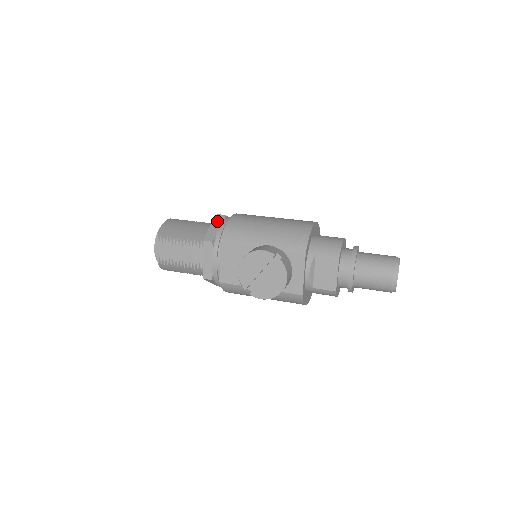
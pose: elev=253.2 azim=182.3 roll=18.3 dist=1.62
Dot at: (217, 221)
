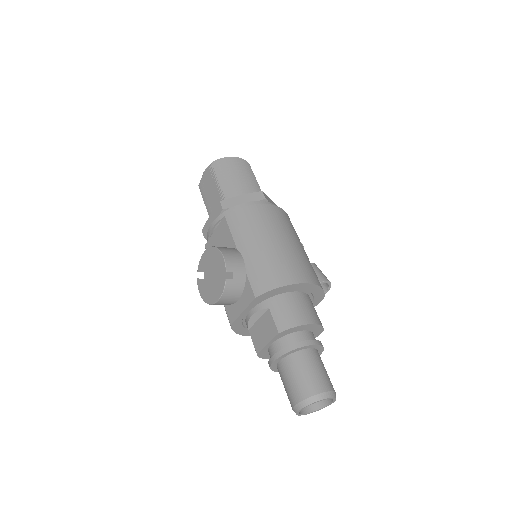
Dot at: (252, 196)
